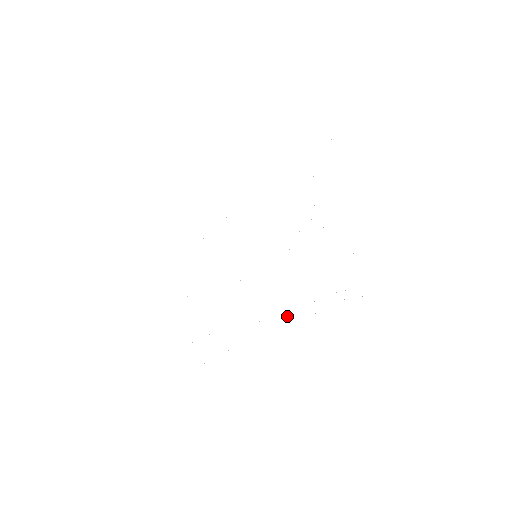
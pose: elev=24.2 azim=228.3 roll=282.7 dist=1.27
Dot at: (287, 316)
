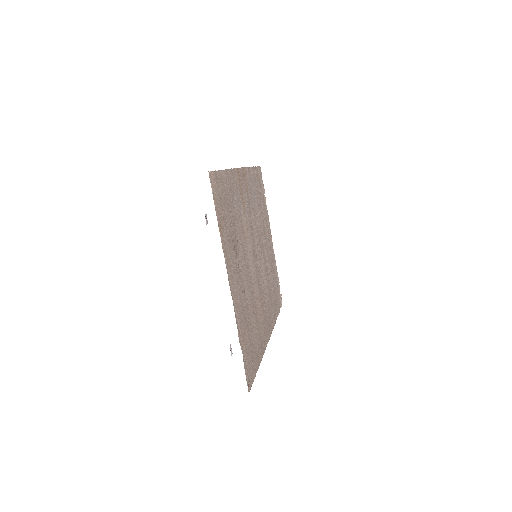
Dot at: (263, 330)
